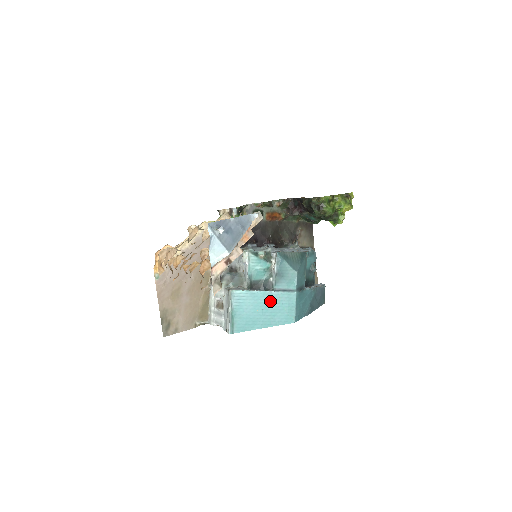
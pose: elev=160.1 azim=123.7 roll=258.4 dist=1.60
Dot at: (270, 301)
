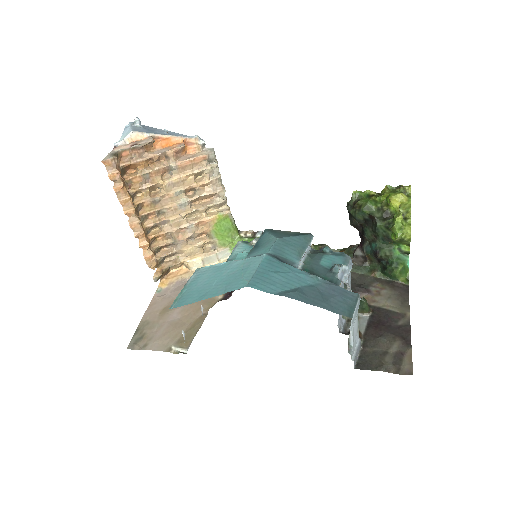
Dot at: (230, 270)
